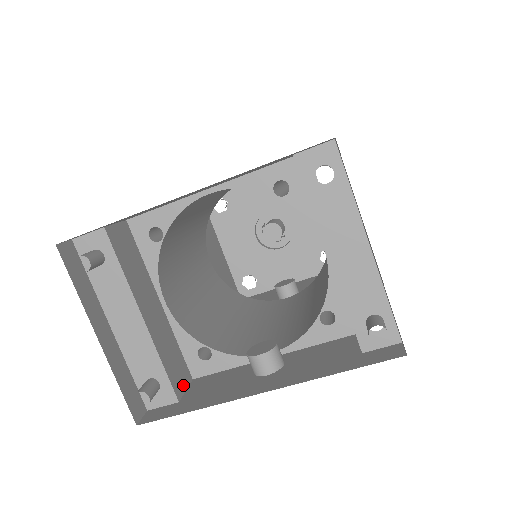
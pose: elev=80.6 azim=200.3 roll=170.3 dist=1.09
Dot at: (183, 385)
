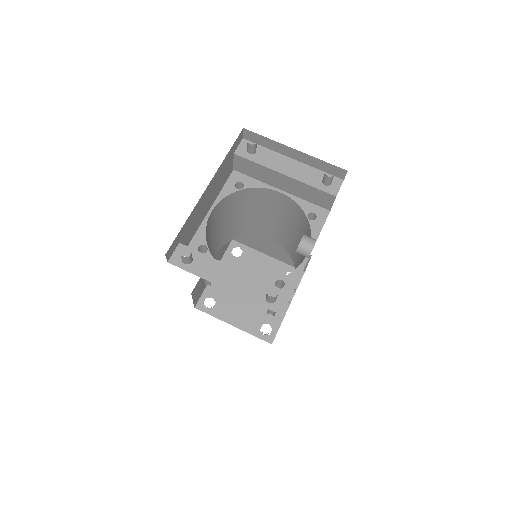
Dot at: occluded
